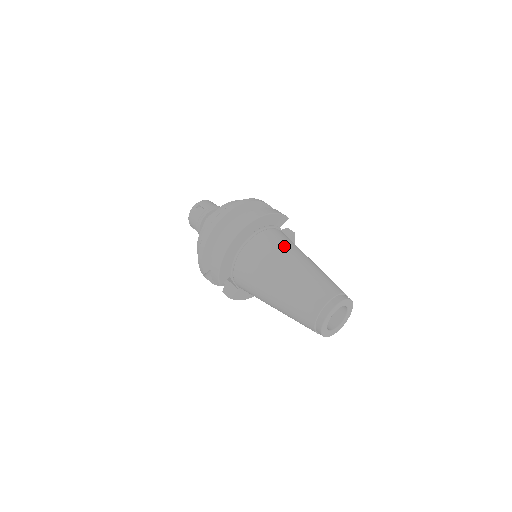
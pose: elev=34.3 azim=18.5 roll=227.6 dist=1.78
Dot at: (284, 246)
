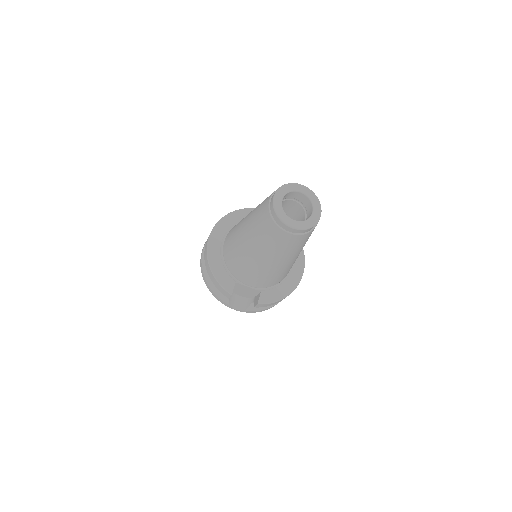
Dot at: occluded
